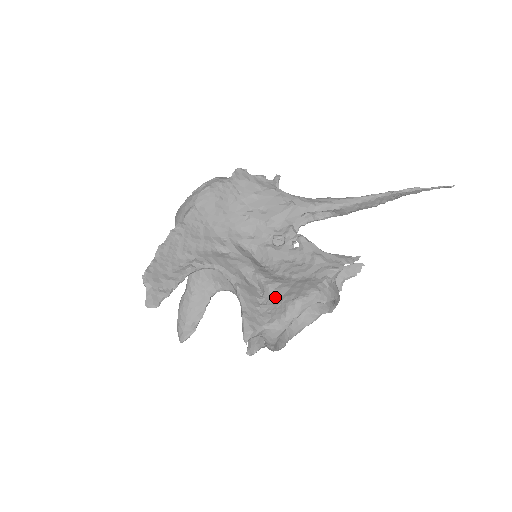
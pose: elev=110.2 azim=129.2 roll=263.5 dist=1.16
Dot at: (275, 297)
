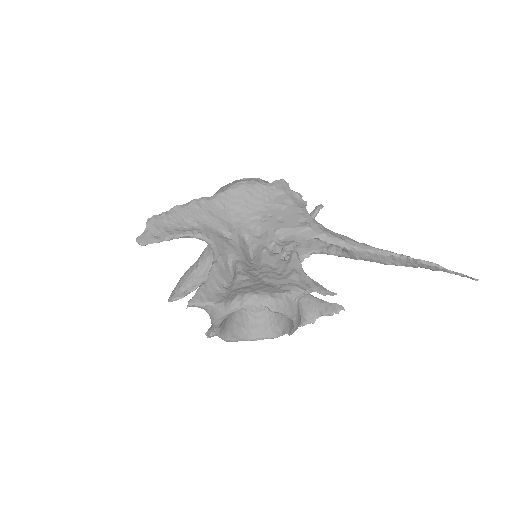
Dot at: (236, 286)
